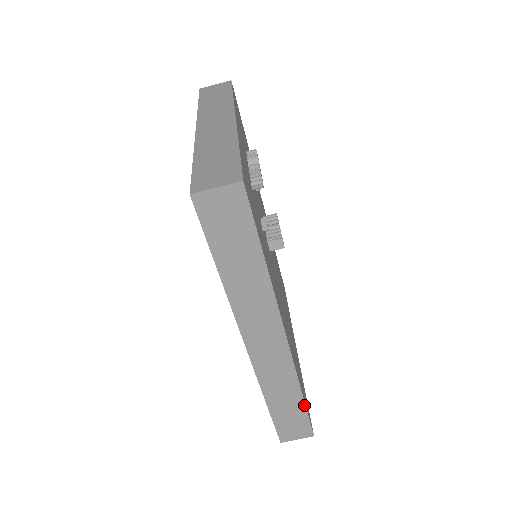
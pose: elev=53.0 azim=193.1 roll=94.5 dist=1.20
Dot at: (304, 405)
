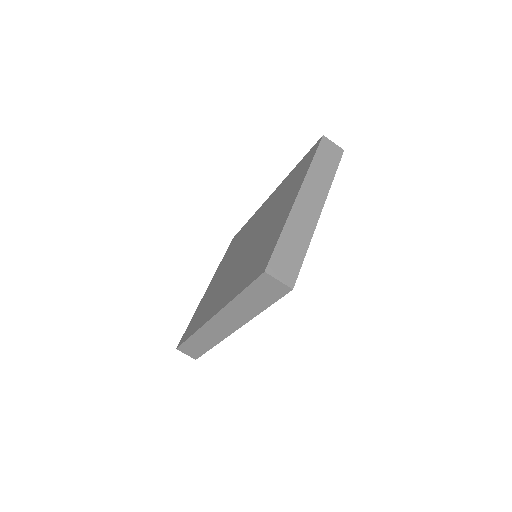
Dot at: (208, 350)
